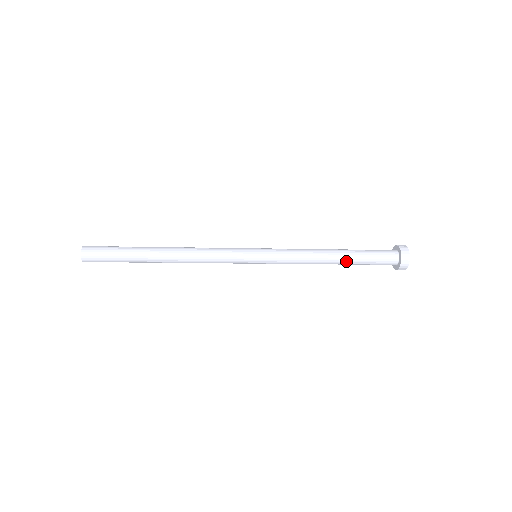
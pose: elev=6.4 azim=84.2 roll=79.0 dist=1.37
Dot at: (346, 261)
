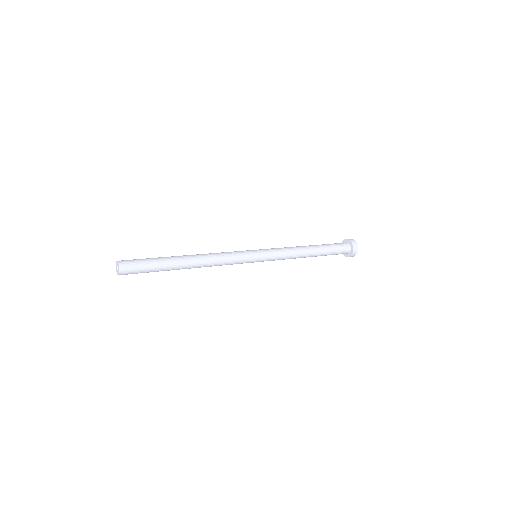
Dot at: (316, 256)
